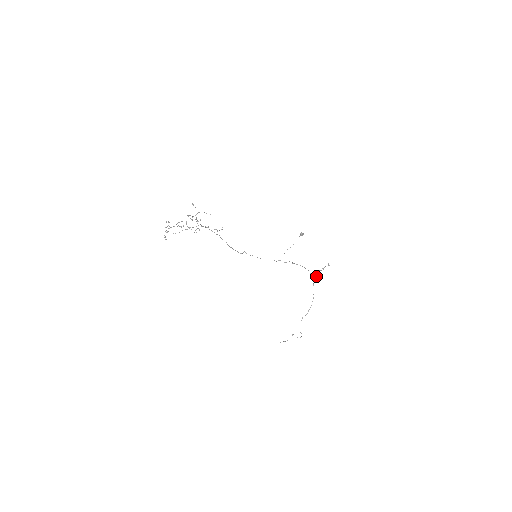
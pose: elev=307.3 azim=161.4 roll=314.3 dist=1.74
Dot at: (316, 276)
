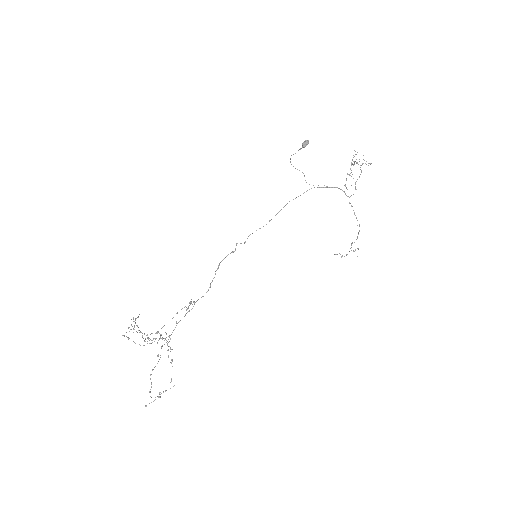
Dot at: (353, 194)
